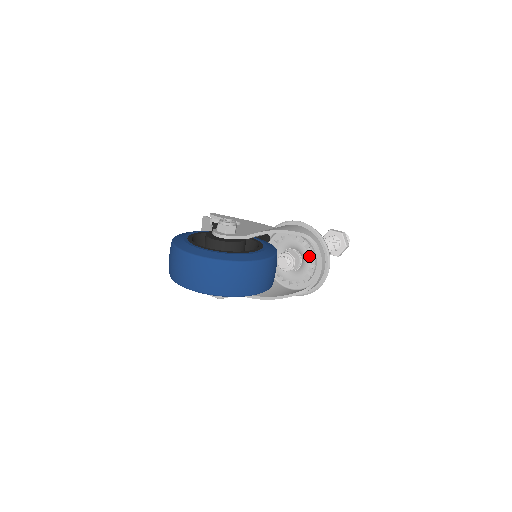
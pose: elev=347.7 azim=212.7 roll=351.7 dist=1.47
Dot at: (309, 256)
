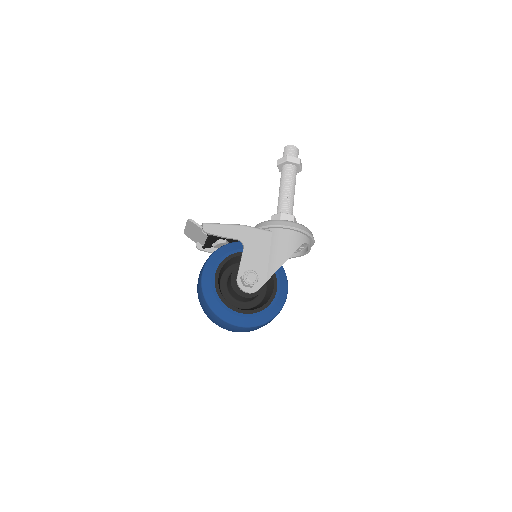
Dot at: occluded
